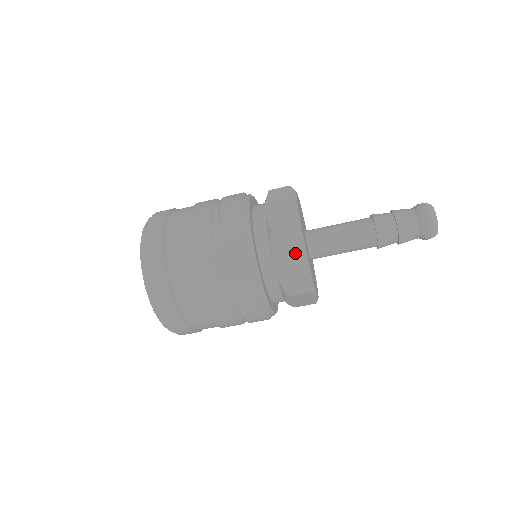
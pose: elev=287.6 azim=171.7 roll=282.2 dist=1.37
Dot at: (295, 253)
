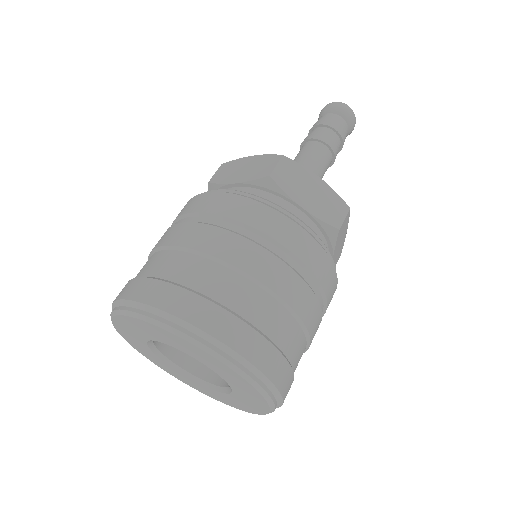
Dot at: (306, 181)
